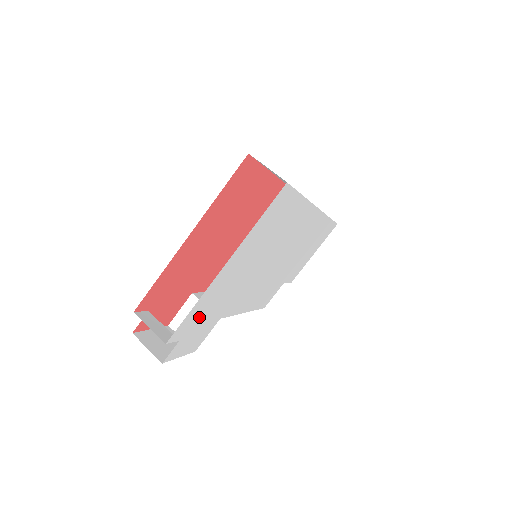
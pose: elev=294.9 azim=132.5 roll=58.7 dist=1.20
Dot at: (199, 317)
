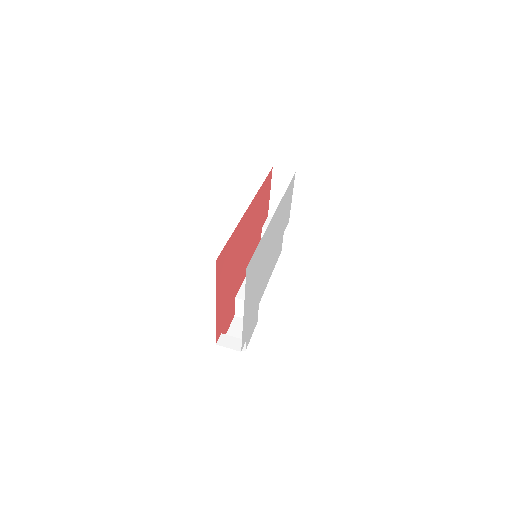
Dot at: (248, 326)
